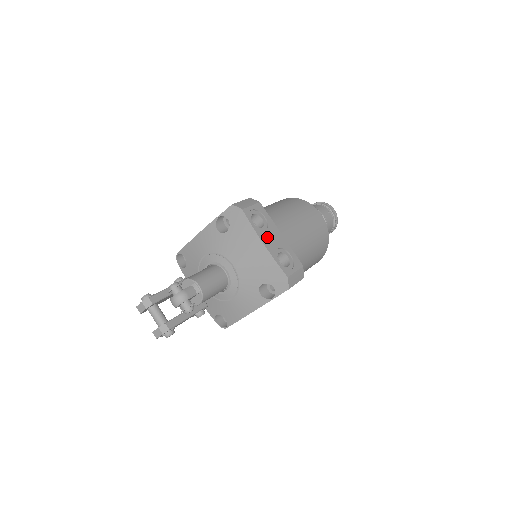
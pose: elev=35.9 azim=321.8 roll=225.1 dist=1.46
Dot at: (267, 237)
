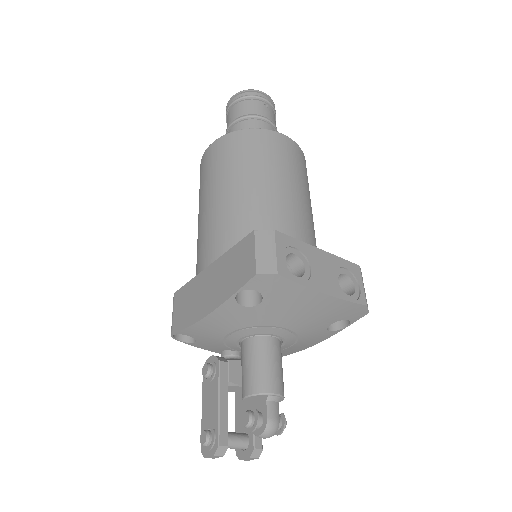
Dot at: (319, 278)
